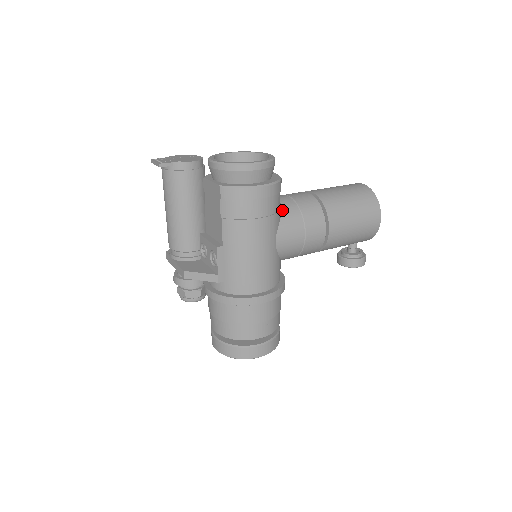
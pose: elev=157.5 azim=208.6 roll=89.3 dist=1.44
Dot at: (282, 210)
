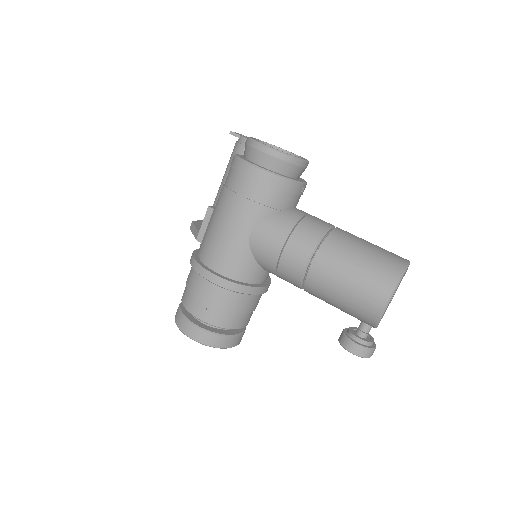
Dot at: (280, 213)
